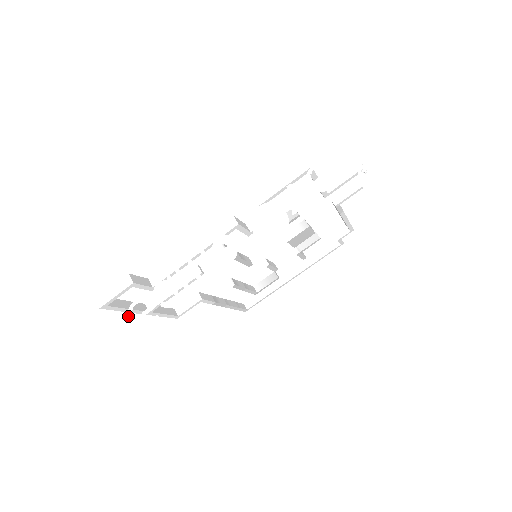
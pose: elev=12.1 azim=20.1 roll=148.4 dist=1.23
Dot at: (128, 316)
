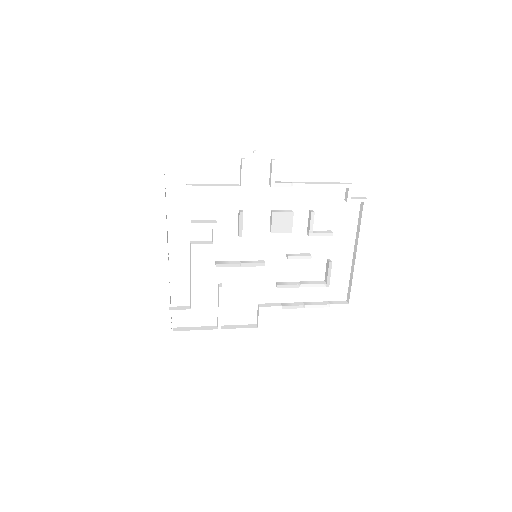
Dot at: occluded
